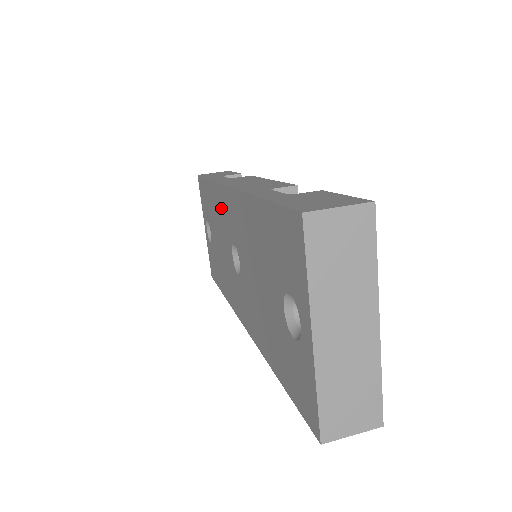
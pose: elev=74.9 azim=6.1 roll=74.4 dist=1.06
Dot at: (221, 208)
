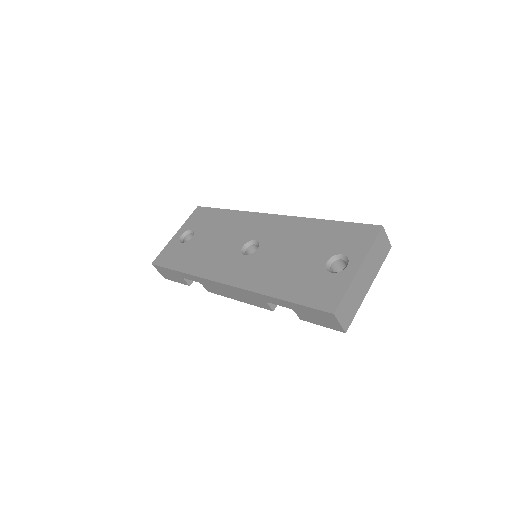
Dot at: (245, 223)
